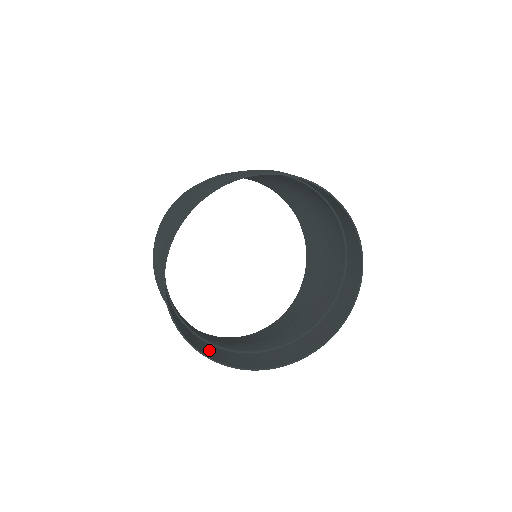
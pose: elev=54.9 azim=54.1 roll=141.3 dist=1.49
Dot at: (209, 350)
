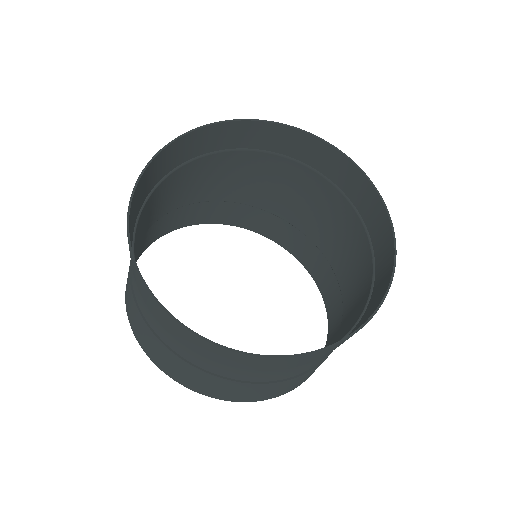
Dot at: occluded
